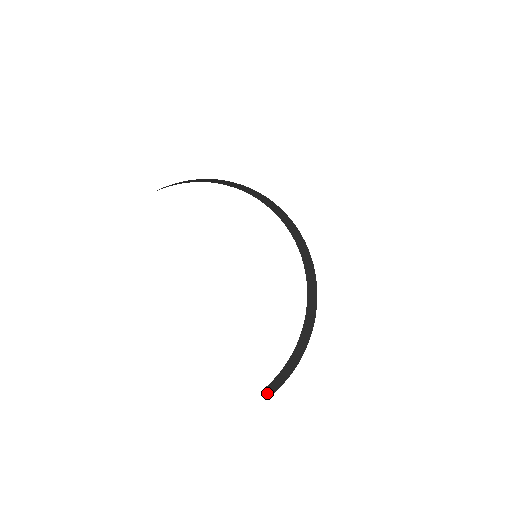
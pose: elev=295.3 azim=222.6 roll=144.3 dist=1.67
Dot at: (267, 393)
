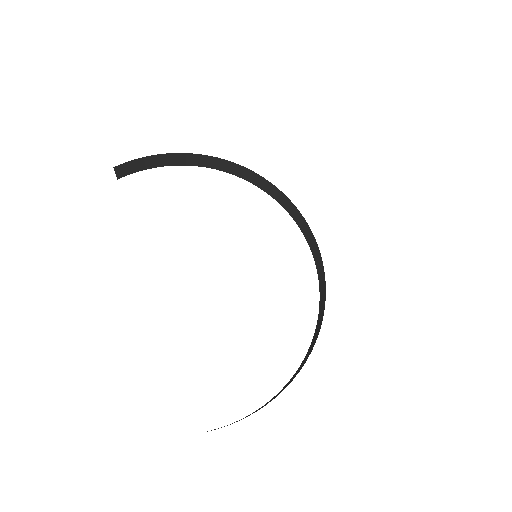
Dot at: occluded
